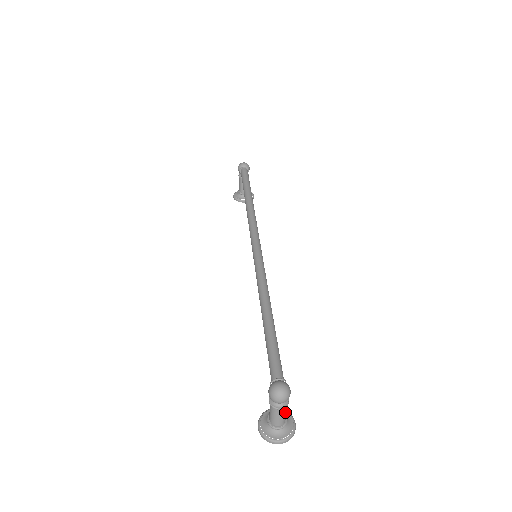
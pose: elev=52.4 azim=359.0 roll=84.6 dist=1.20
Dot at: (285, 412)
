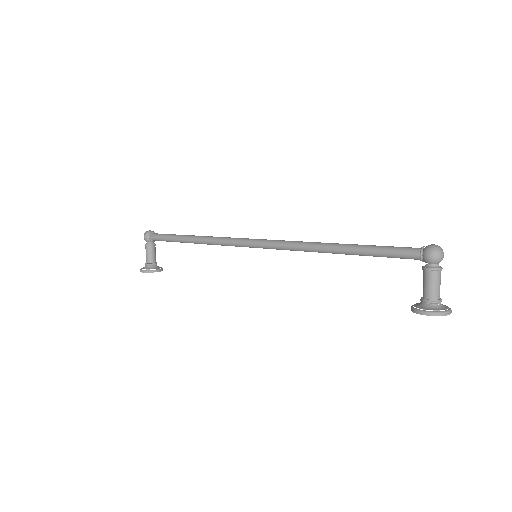
Dot at: (439, 280)
